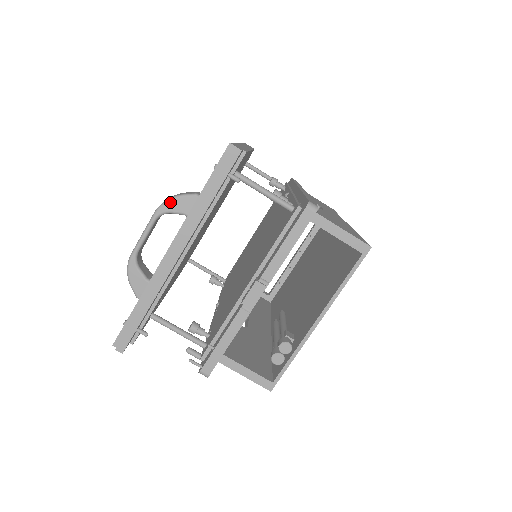
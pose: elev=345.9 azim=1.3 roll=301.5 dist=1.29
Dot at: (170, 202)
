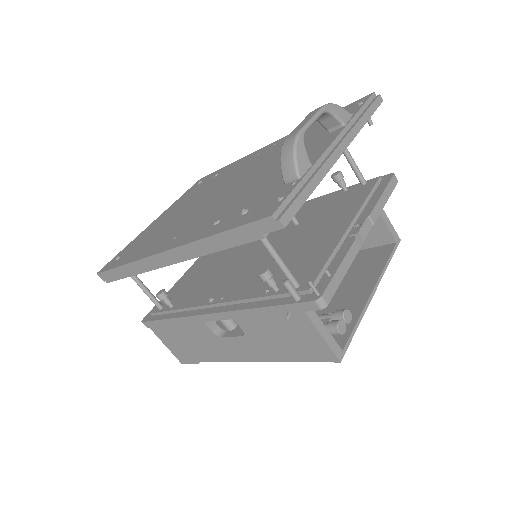
Dot at: (335, 106)
